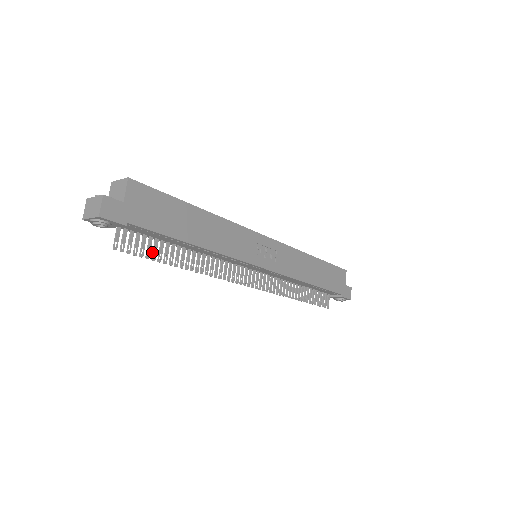
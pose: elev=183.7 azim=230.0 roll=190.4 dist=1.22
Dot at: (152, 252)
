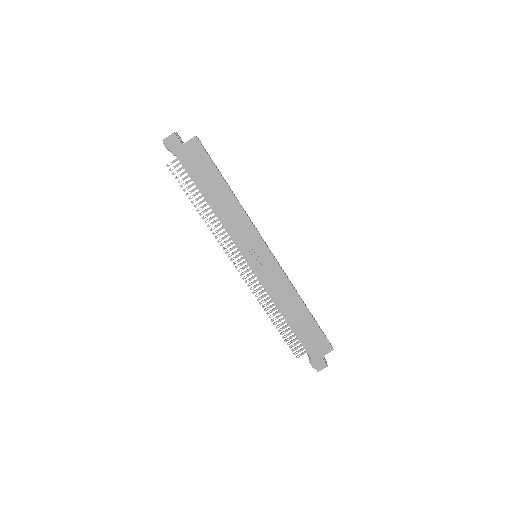
Dot at: (187, 187)
